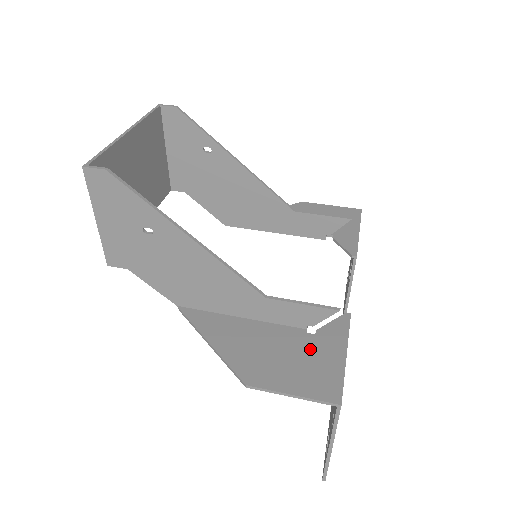
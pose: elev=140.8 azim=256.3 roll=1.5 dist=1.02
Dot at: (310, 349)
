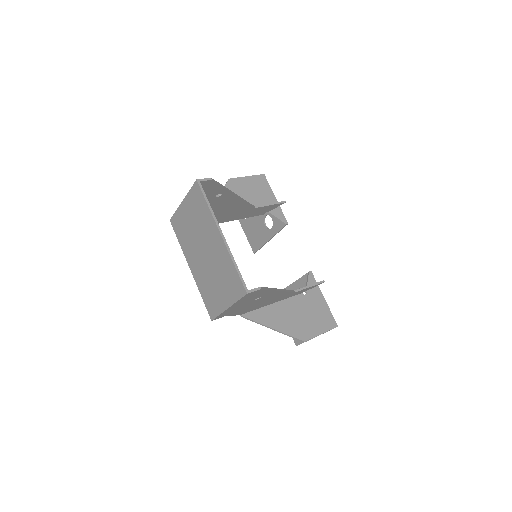
Dot at: (312, 304)
